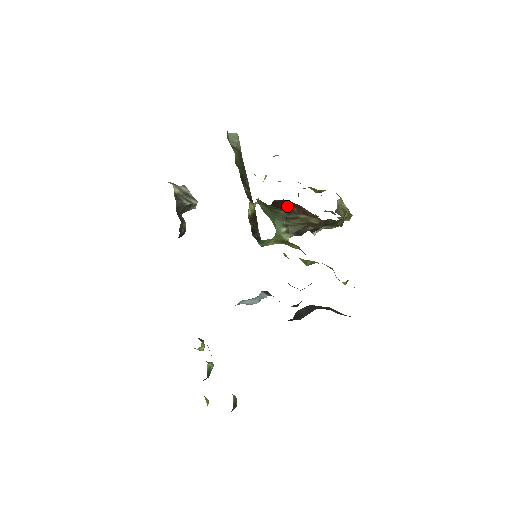
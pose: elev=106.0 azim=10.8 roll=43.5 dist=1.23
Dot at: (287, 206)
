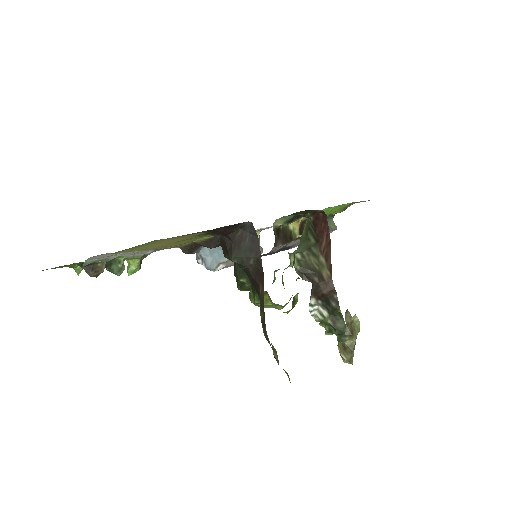
Dot at: (322, 232)
